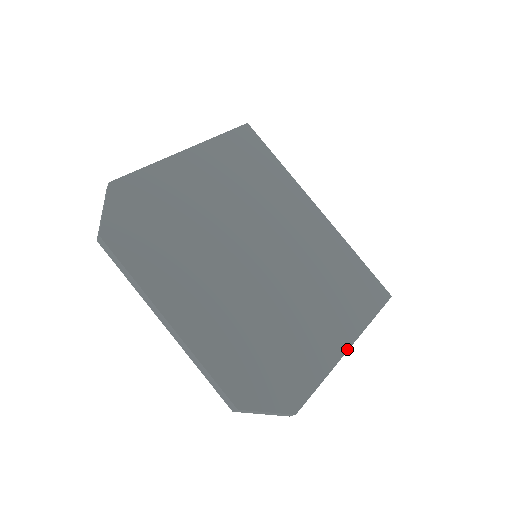
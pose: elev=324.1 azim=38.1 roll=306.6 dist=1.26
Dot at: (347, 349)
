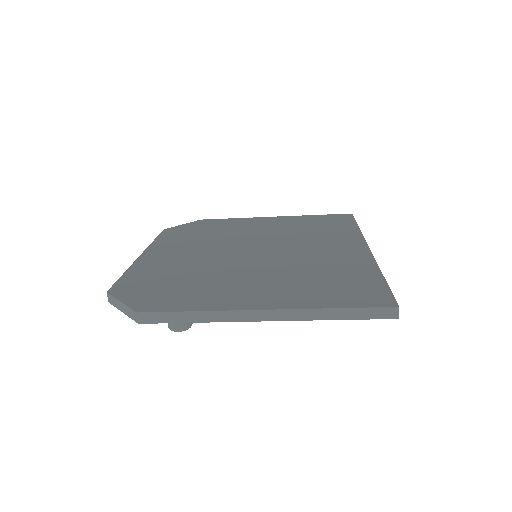
Dot at: (257, 309)
